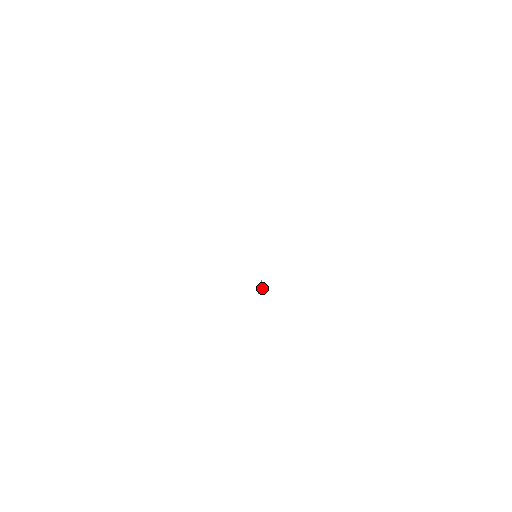
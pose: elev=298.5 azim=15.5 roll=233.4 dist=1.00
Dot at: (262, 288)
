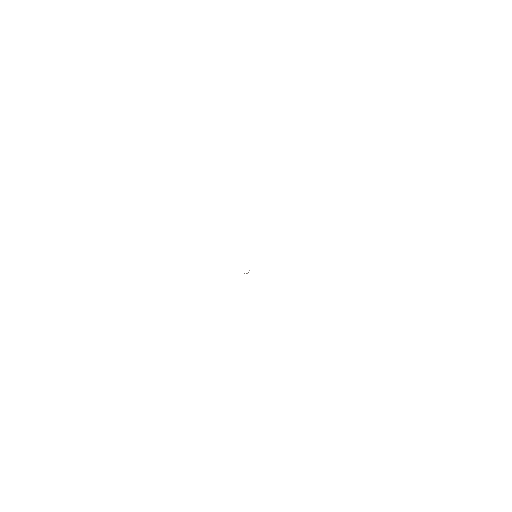
Dot at: occluded
